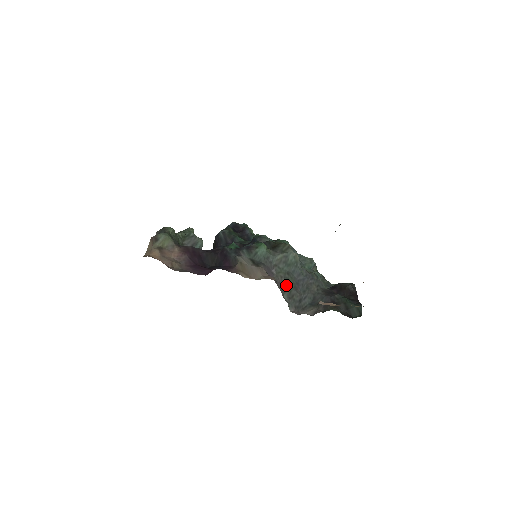
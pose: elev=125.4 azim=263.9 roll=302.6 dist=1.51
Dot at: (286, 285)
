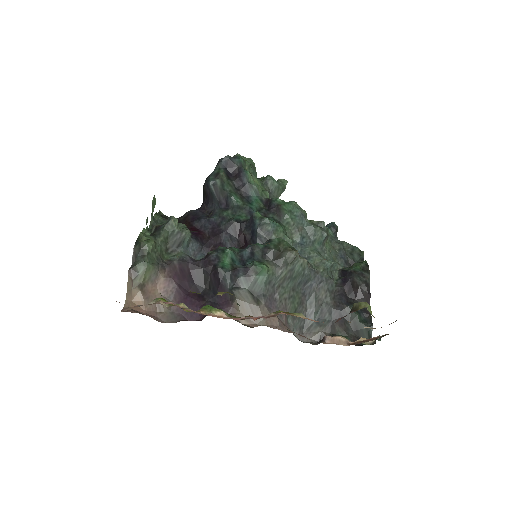
Dot at: (291, 307)
